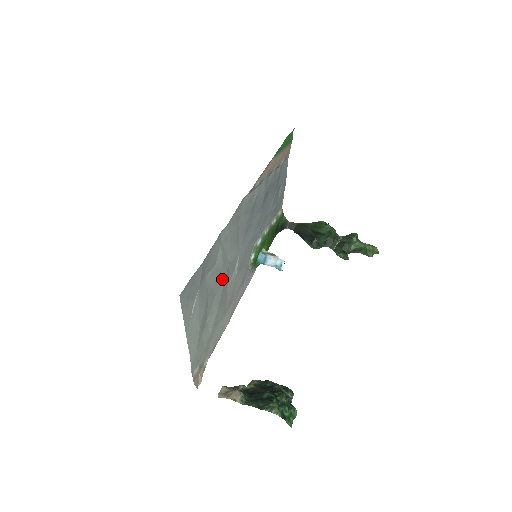
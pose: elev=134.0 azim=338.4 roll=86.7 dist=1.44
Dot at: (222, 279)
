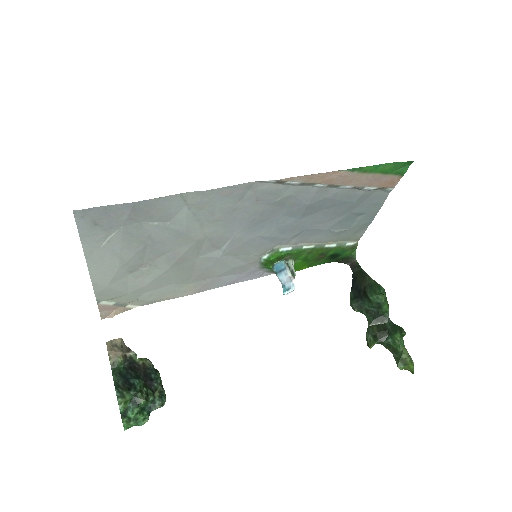
Dot at: (184, 244)
